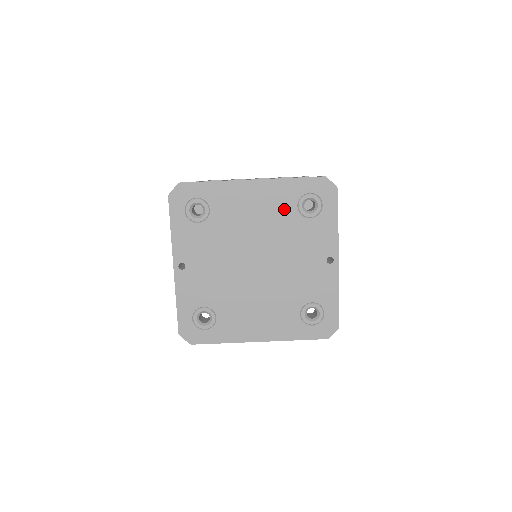
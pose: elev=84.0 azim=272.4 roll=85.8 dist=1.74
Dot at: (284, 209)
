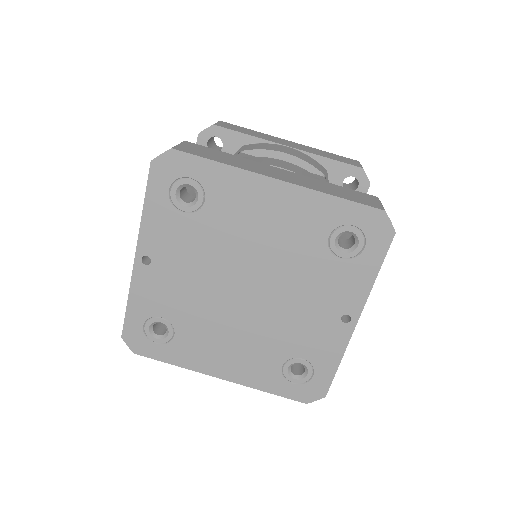
Dot at: (309, 234)
